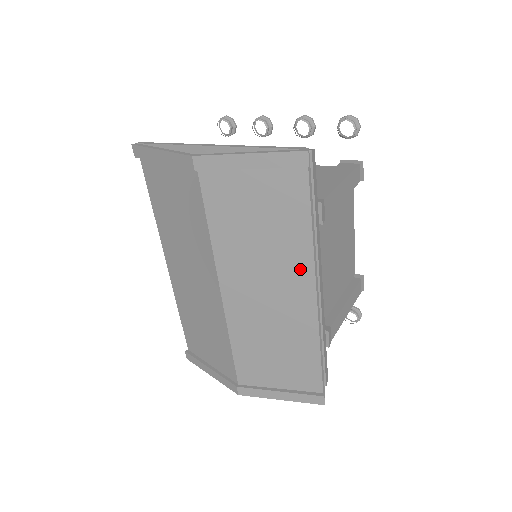
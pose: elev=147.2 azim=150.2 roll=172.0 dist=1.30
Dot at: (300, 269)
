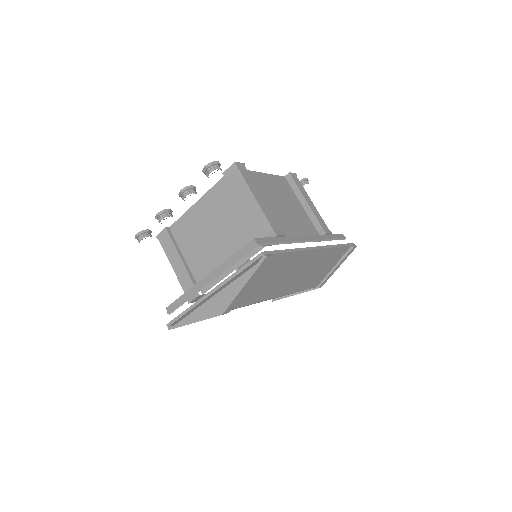
Dot at: (302, 258)
